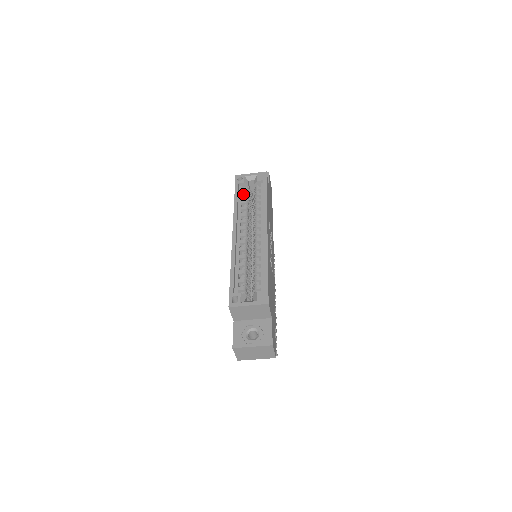
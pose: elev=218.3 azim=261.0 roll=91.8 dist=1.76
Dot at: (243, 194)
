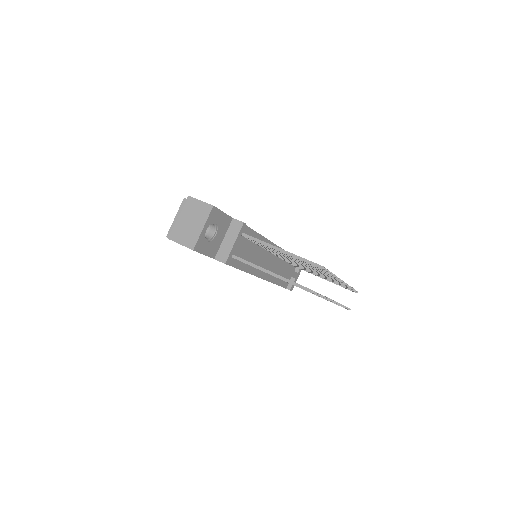
Dot at: occluded
